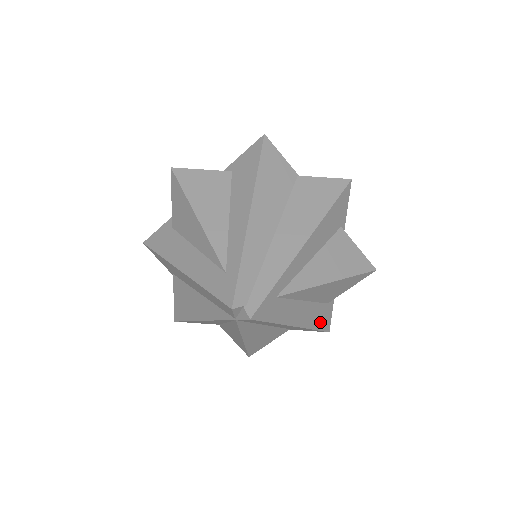
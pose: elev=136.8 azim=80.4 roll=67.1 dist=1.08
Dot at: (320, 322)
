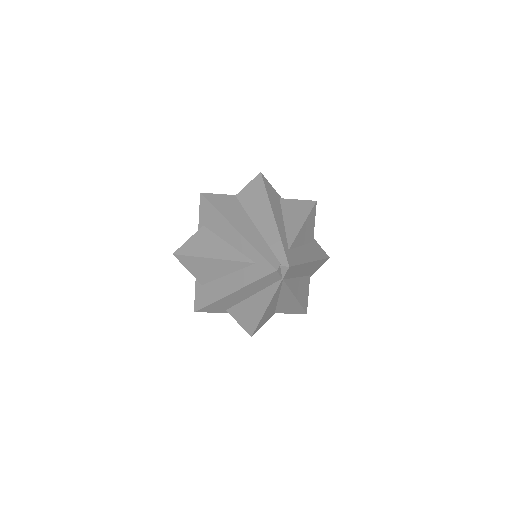
Dot at: (320, 254)
